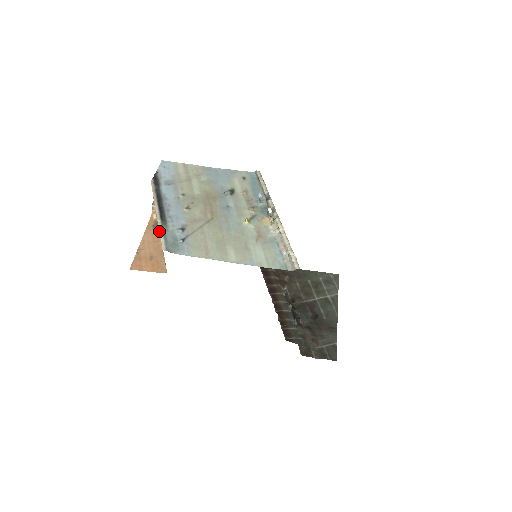
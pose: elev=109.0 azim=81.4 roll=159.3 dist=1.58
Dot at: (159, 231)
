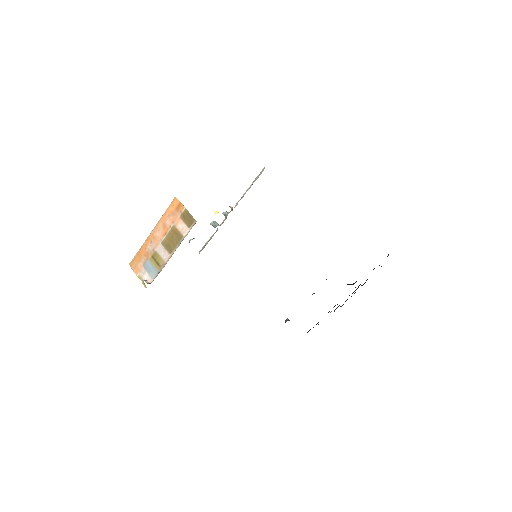
Dot at: (163, 215)
